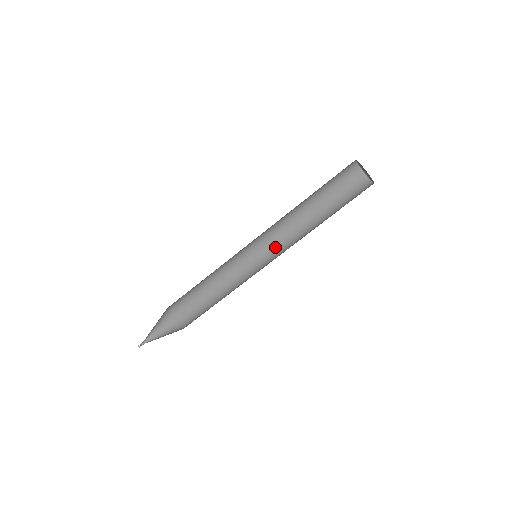
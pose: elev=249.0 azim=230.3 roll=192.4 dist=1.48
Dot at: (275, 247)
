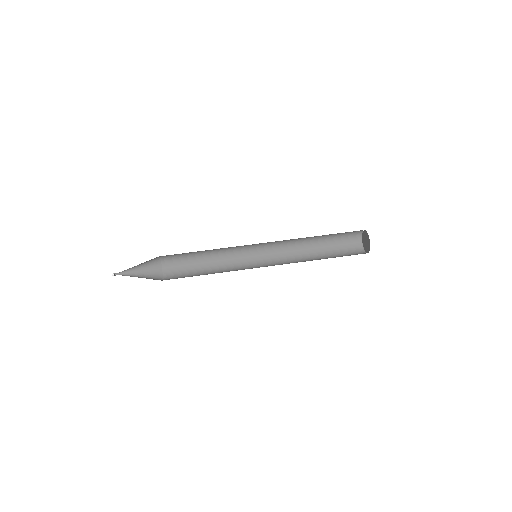
Dot at: occluded
